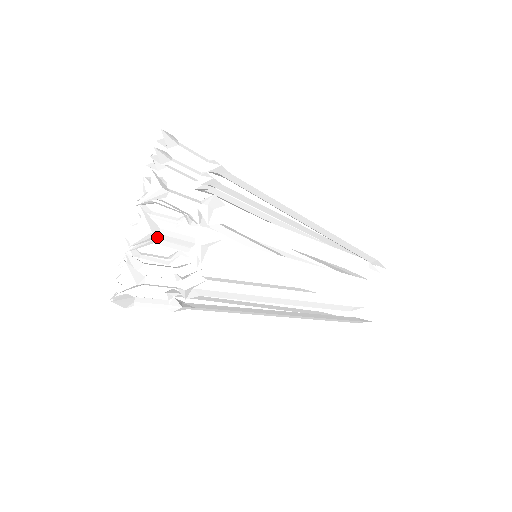
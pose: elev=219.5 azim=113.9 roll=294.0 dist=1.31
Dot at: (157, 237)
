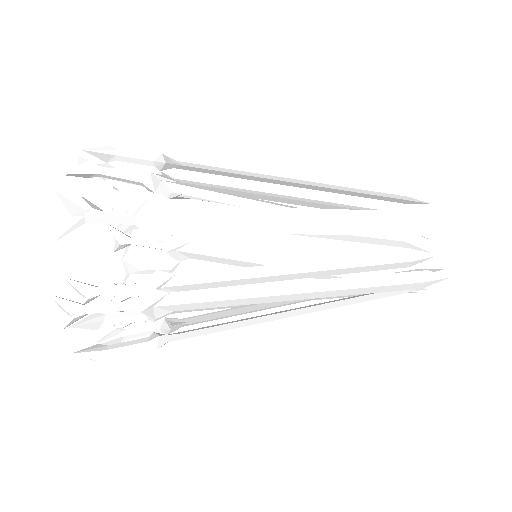
Dot at: (114, 155)
